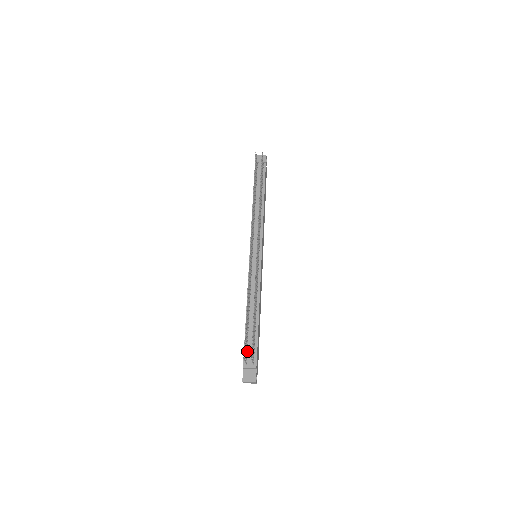
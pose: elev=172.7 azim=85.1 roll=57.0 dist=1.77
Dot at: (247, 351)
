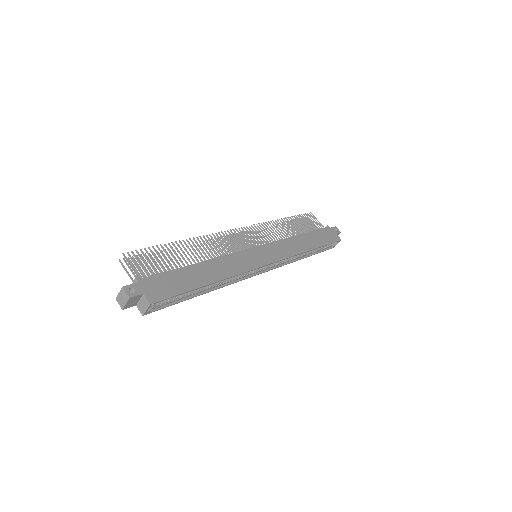
Dot at: occluded
